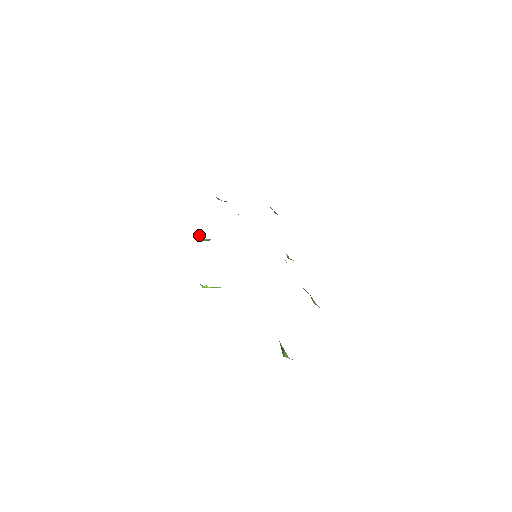
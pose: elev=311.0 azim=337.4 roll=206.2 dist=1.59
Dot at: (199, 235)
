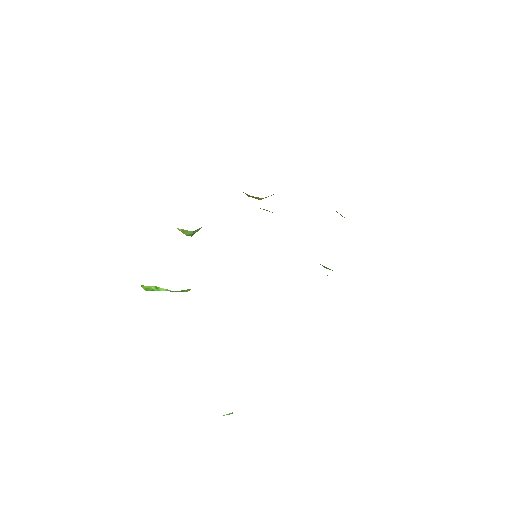
Dot at: occluded
